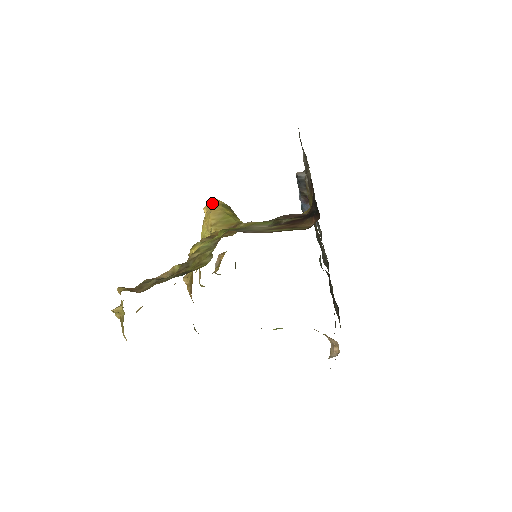
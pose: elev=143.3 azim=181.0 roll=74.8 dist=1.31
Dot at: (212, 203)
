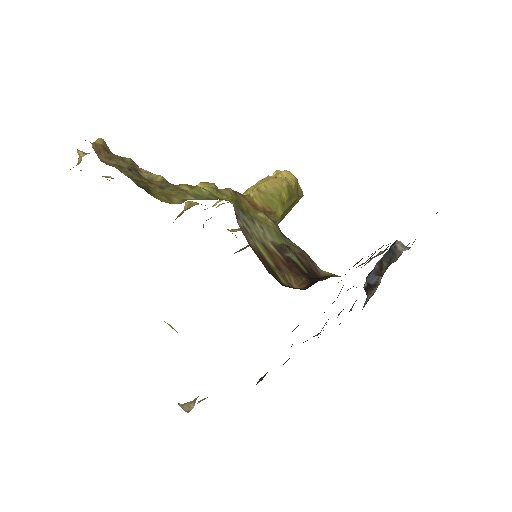
Dot at: (286, 174)
